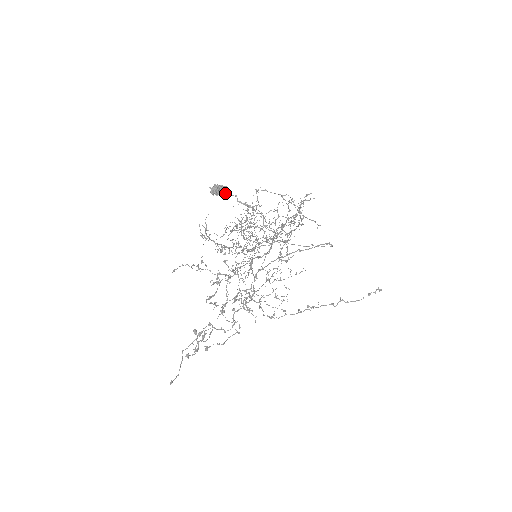
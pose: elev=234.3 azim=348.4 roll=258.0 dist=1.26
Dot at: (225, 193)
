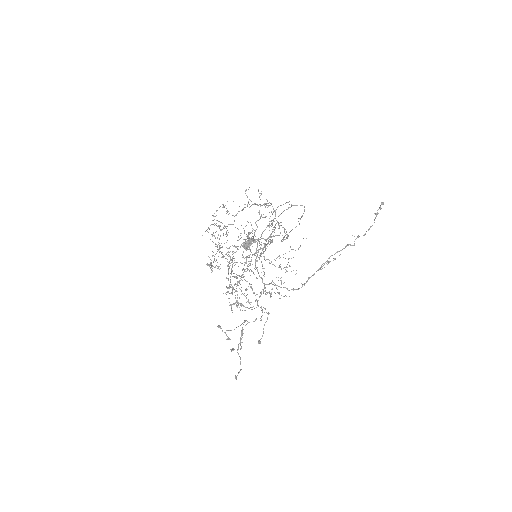
Dot at: (253, 242)
